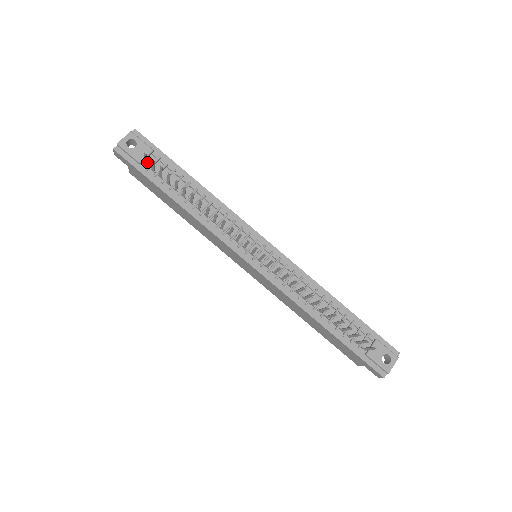
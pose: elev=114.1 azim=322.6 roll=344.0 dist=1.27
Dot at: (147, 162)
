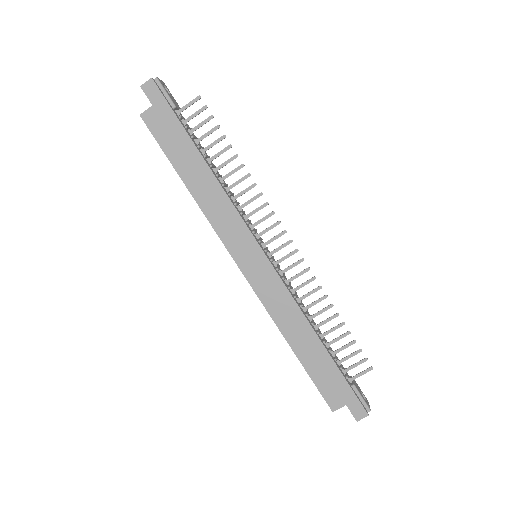
Dot at: (177, 113)
